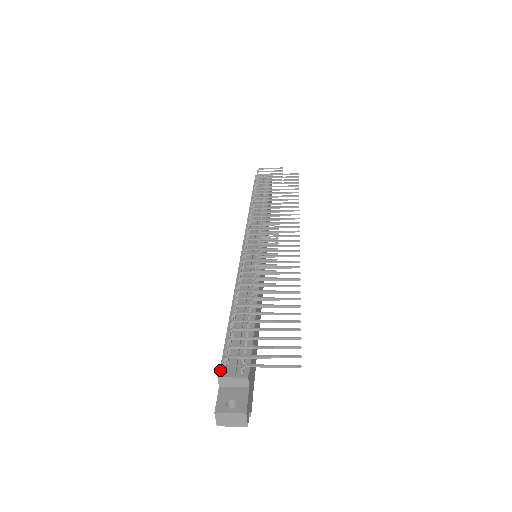
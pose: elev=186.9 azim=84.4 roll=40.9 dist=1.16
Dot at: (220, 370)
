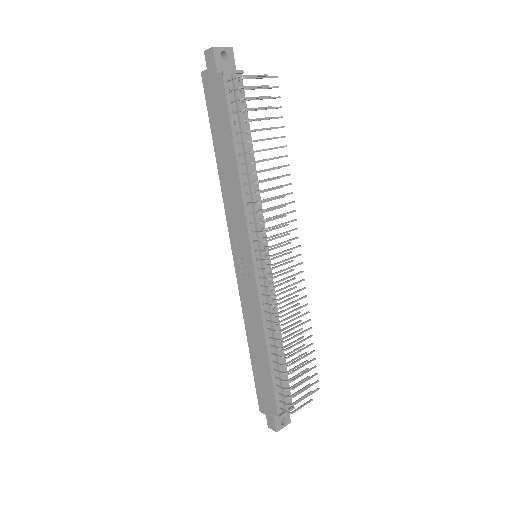
Dot at: (277, 410)
